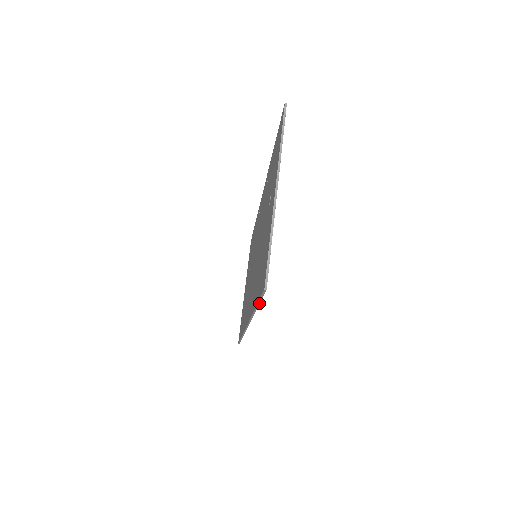
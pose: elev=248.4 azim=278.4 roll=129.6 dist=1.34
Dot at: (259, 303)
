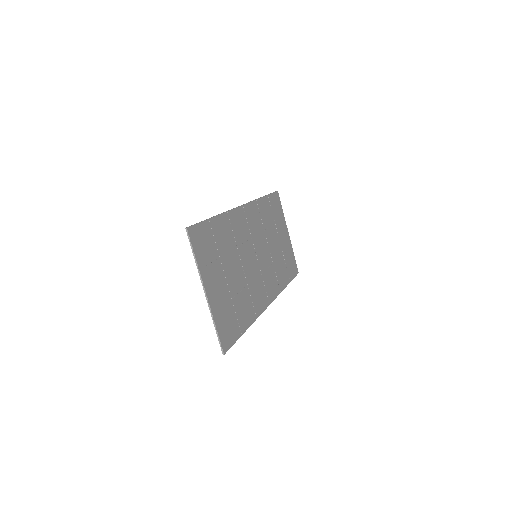
Dot at: occluded
